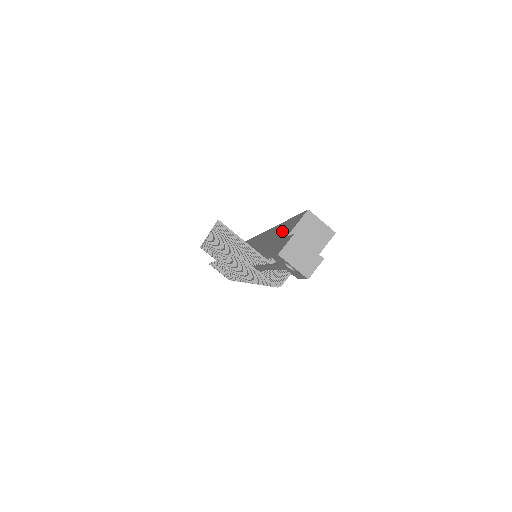
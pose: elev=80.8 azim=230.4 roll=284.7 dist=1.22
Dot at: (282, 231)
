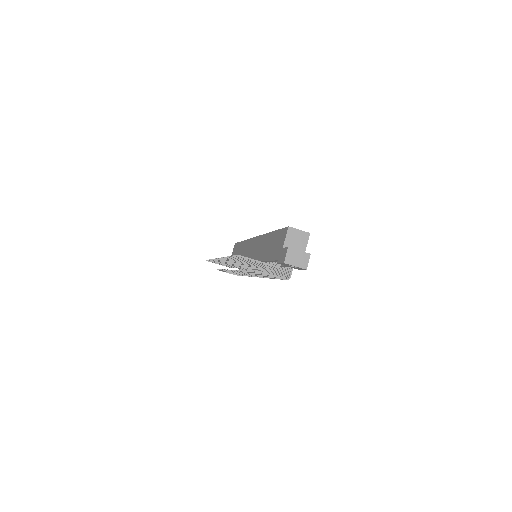
Dot at: (275, 242)
